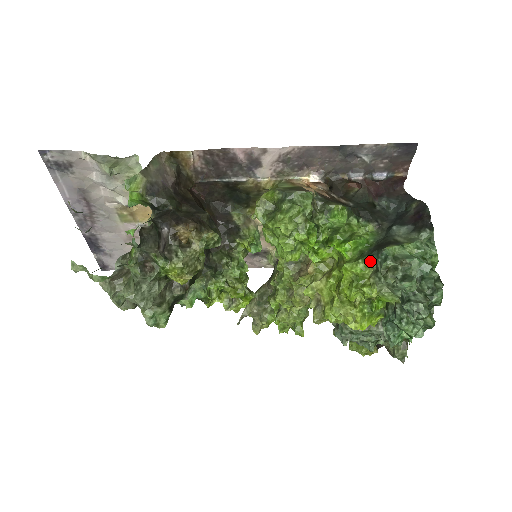
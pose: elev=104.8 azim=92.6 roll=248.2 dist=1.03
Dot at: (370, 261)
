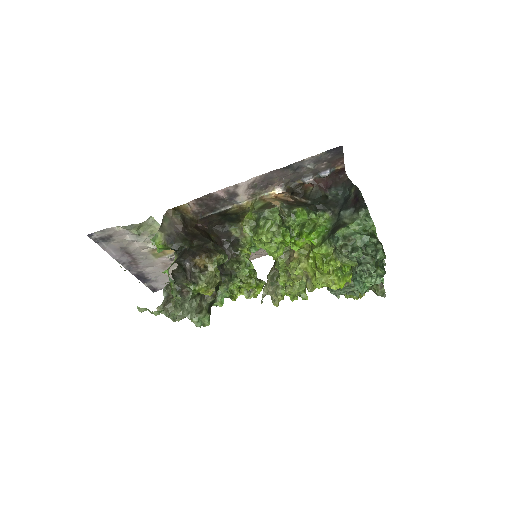
Dot at: (330, 243)
